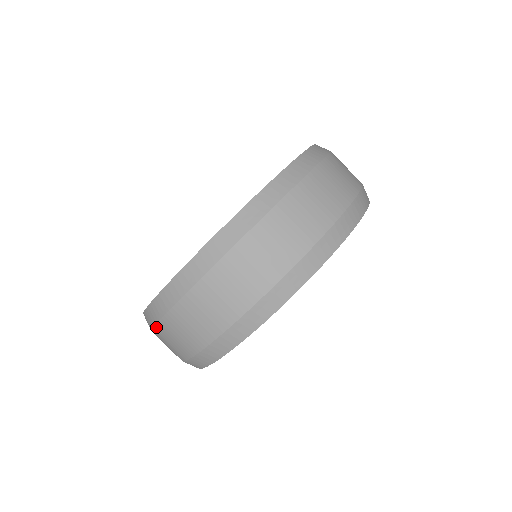
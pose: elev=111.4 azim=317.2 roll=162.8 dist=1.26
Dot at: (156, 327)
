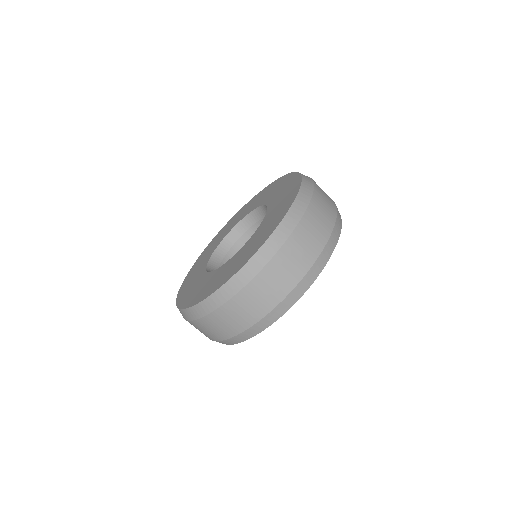
Dot at: (190, 322)
